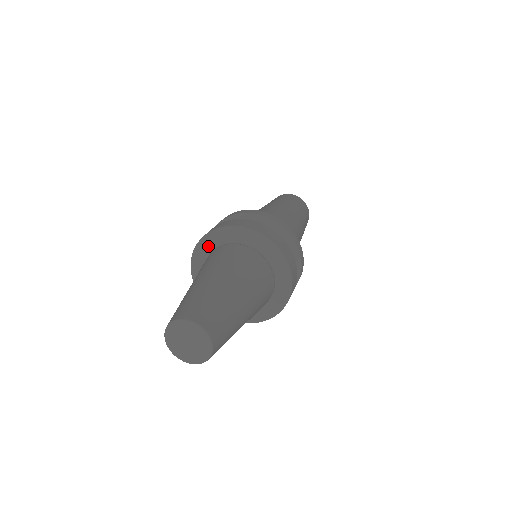
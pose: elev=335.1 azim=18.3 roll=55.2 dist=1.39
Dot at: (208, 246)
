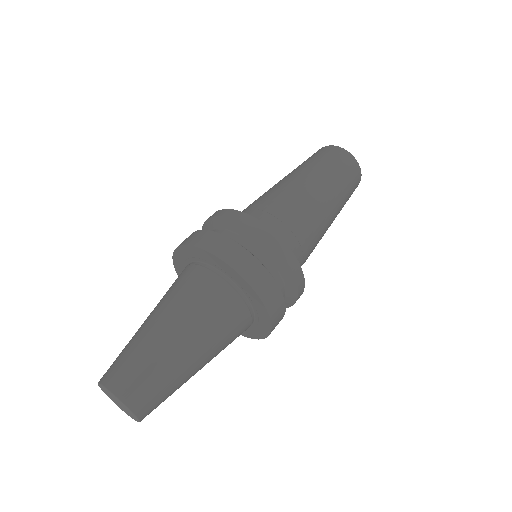
Dot at: (191, 255)
